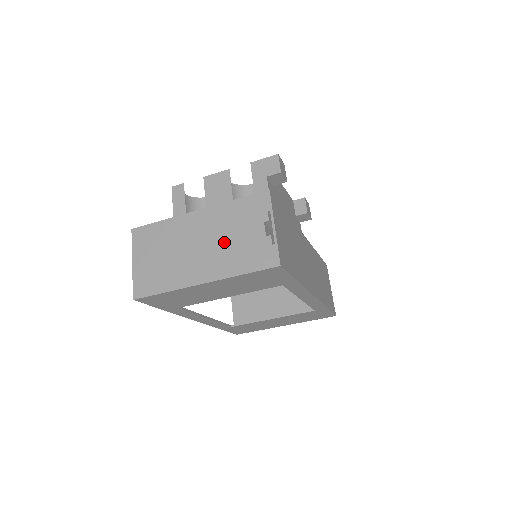
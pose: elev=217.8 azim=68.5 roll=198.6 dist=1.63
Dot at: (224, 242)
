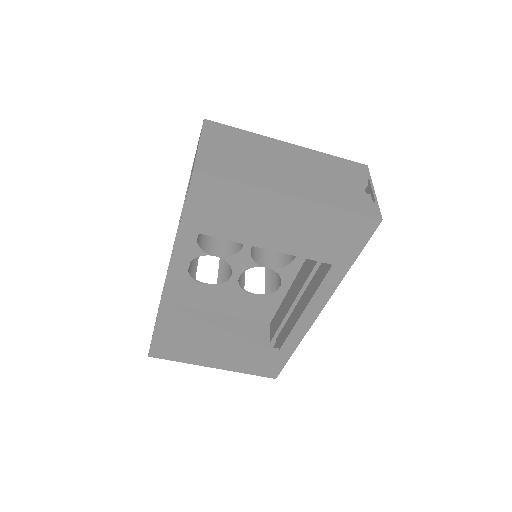
Dot at: (320, 177)
